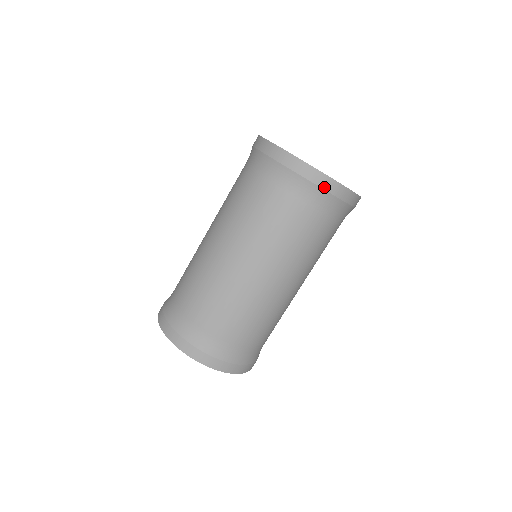
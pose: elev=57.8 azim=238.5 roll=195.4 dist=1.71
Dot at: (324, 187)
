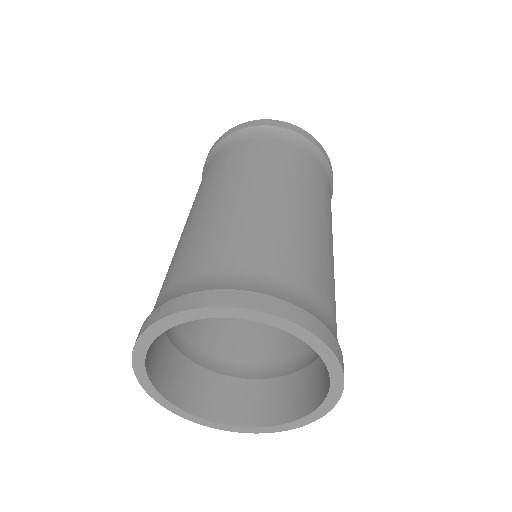
Dot at: (275, 125)
